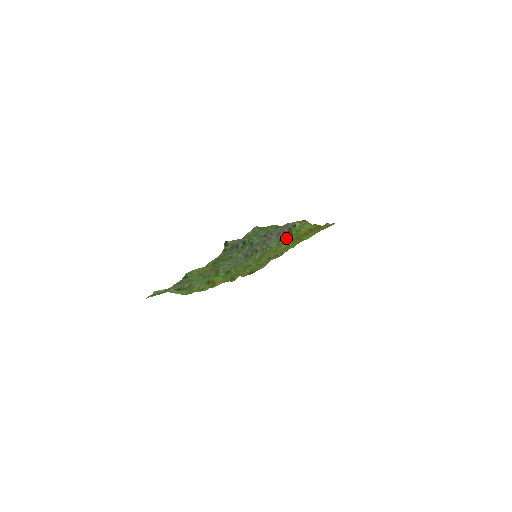
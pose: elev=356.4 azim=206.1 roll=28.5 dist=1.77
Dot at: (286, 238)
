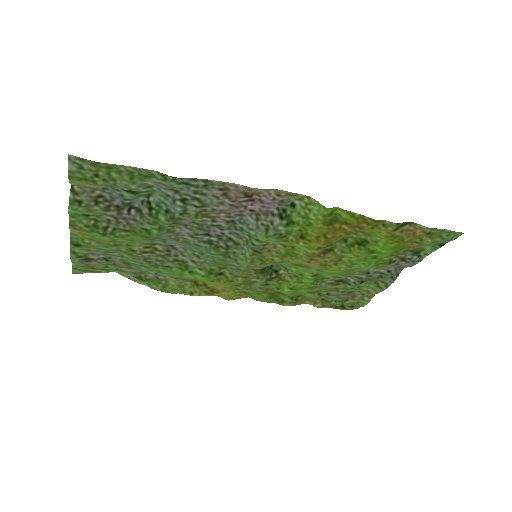
Dot at: (279, 226)
